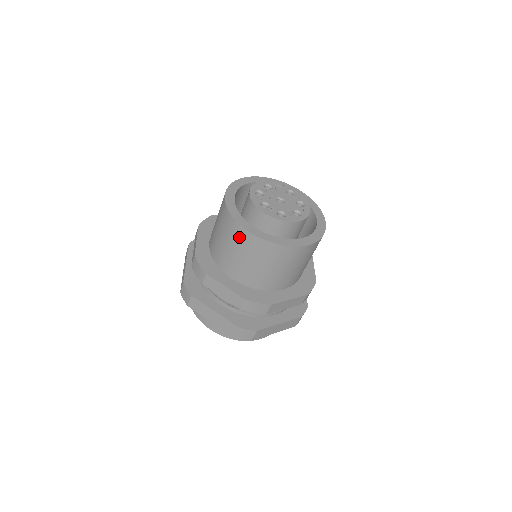
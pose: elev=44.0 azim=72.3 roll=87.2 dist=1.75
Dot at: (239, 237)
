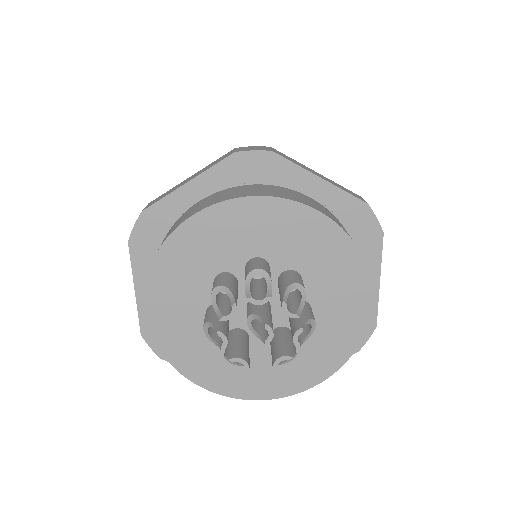
Dot at: occluded
